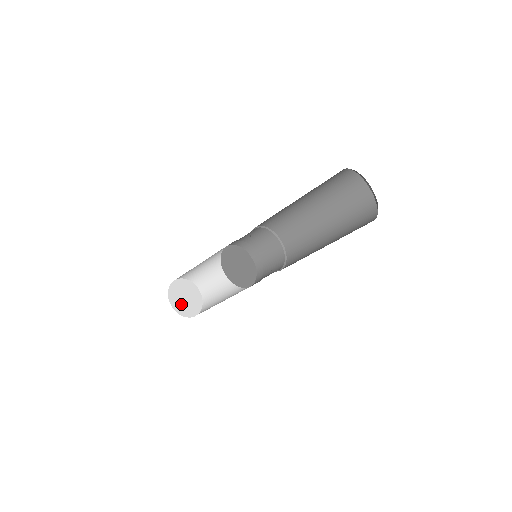
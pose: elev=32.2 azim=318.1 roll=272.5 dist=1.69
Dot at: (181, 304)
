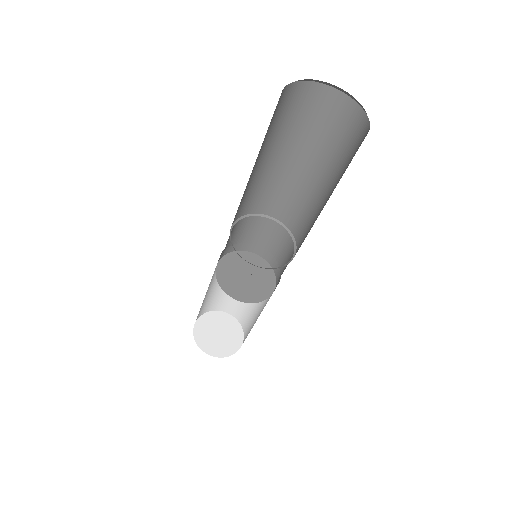
Dot at: (207, 332)
